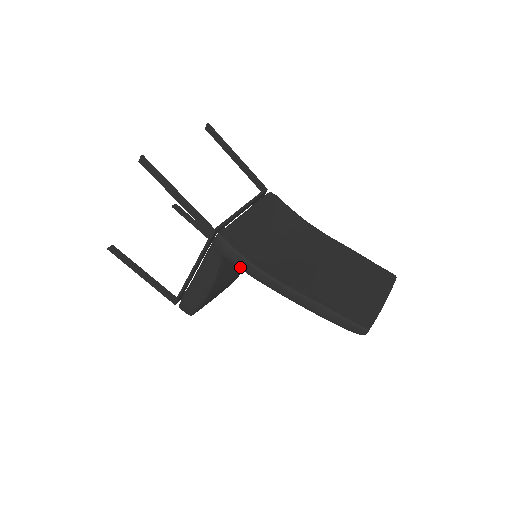
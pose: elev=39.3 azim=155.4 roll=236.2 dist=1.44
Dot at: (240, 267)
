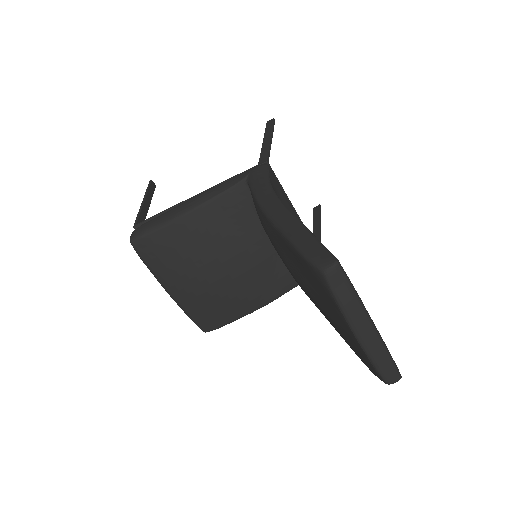
Dot at: (254, 184)
